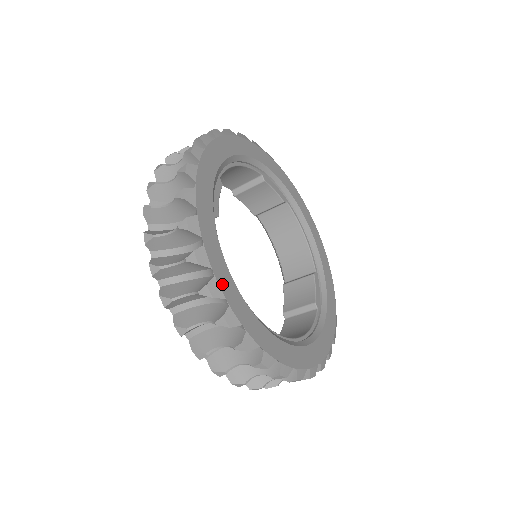
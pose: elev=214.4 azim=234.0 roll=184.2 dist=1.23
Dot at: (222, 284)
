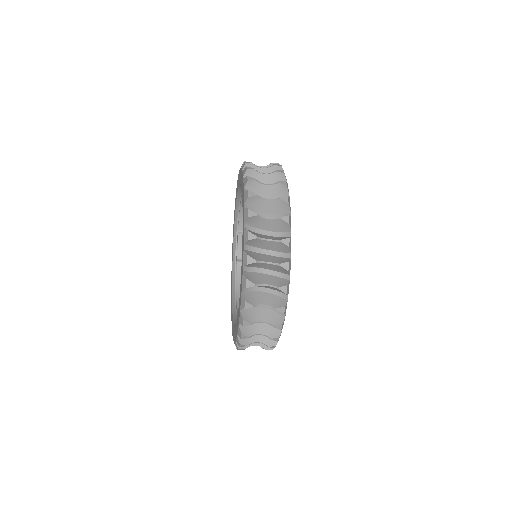
Dot at: occluded
